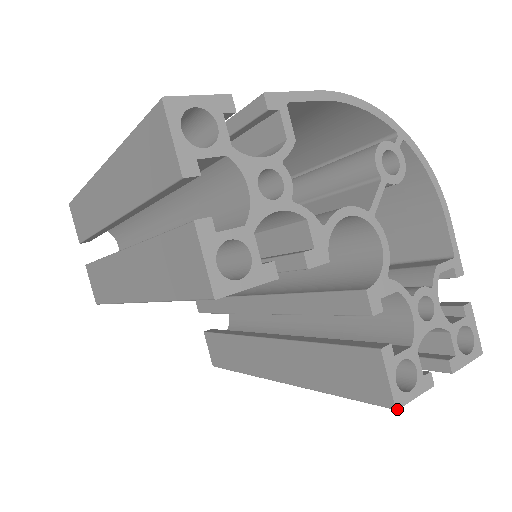
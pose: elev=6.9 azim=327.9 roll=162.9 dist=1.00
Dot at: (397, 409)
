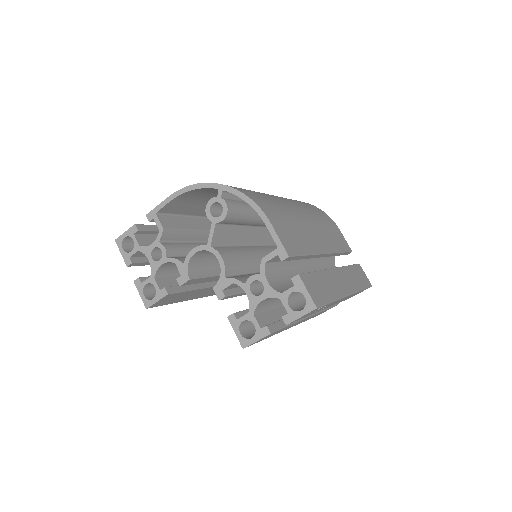
Dot at: (243, 348)
